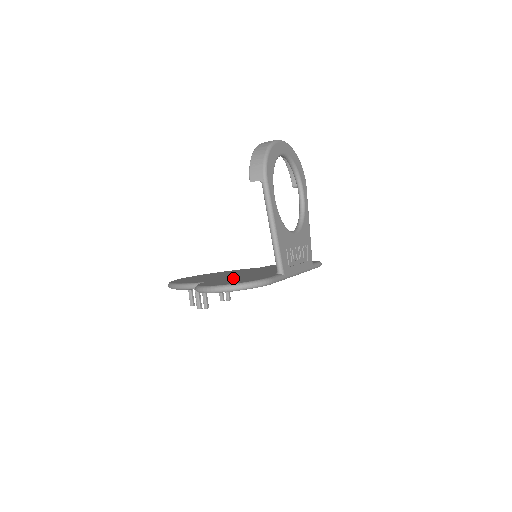
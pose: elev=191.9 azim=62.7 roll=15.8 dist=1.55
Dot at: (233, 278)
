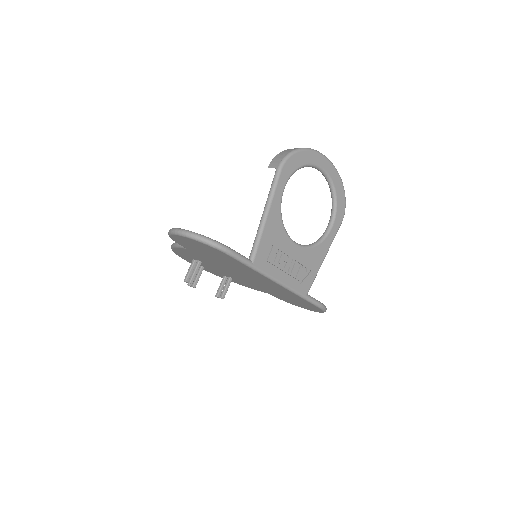
Dot at: occluded
